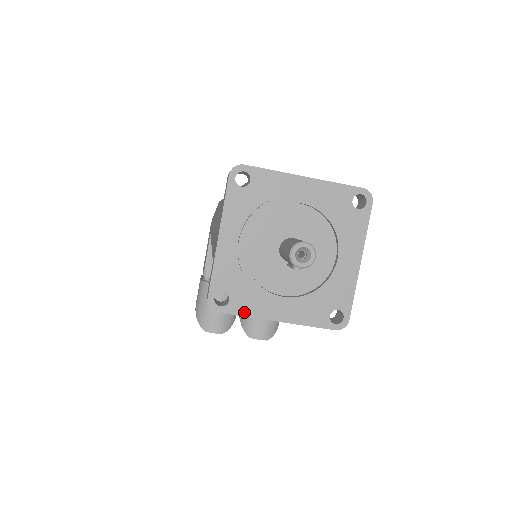
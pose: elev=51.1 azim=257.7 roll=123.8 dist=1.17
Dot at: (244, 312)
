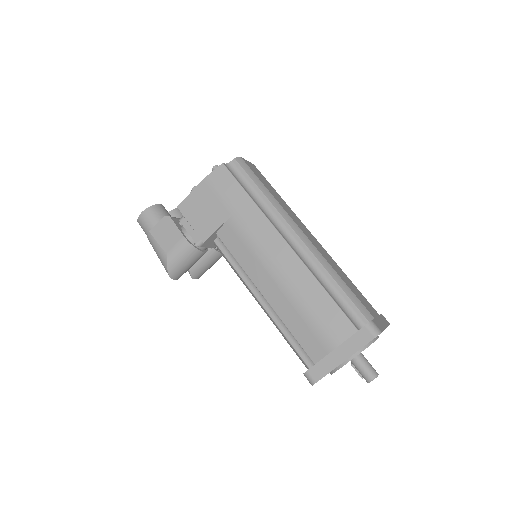
Dot at: occluded
